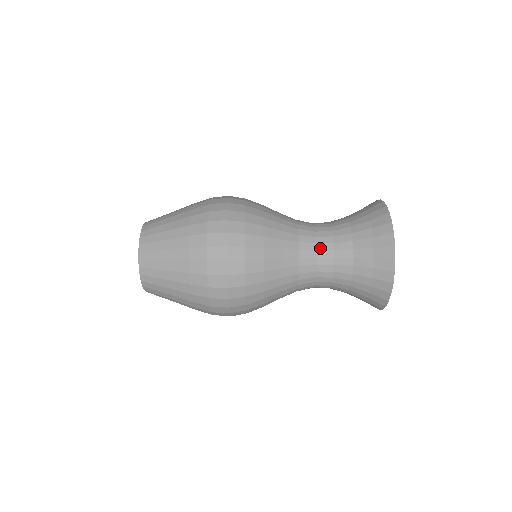
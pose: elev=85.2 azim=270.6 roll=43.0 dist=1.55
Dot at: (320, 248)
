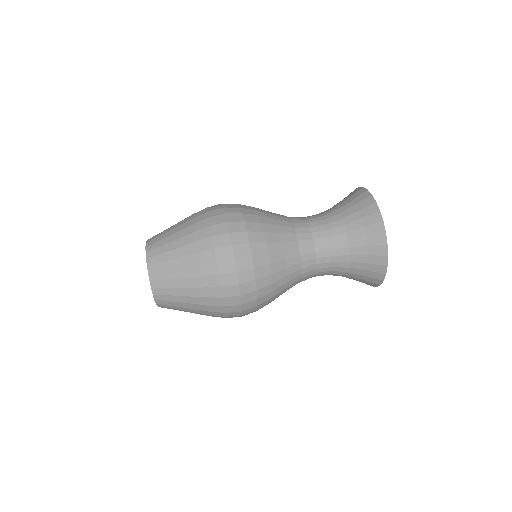
Dot at: occluded
